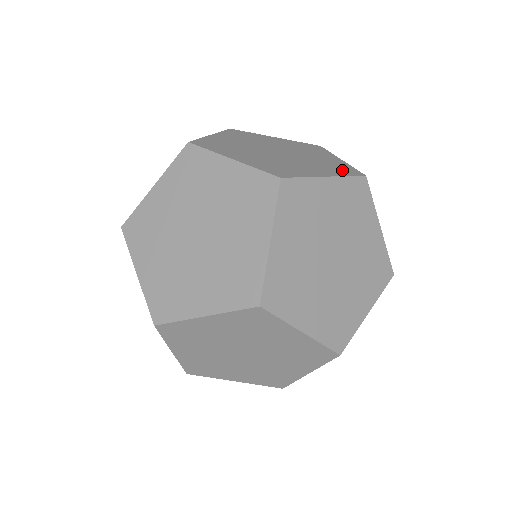
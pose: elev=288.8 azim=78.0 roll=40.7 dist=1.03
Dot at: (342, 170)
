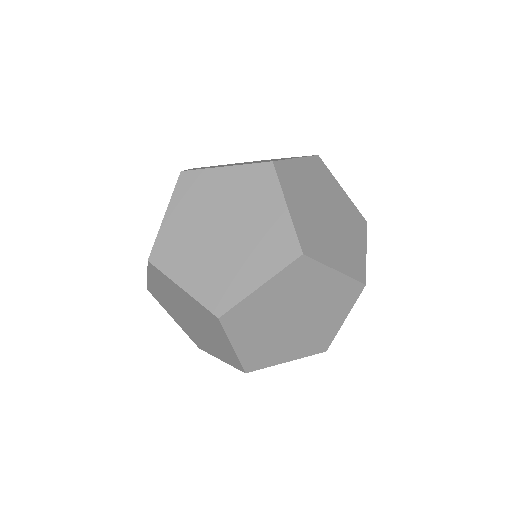
Dot at: (355, 268)
